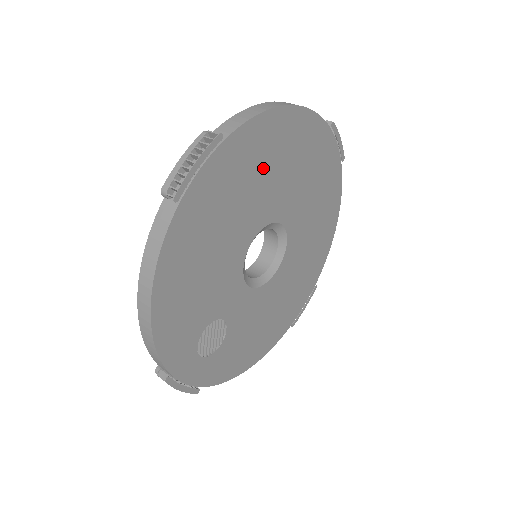
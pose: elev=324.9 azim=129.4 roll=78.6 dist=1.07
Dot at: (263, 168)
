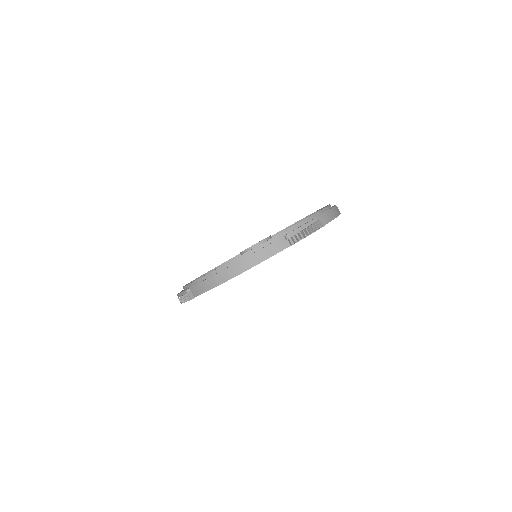
Dot at: occluded
